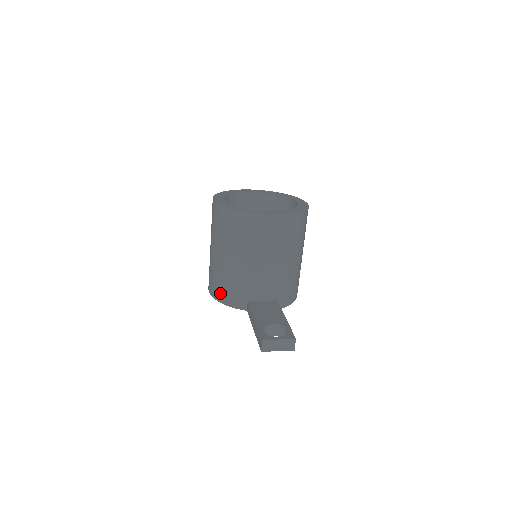
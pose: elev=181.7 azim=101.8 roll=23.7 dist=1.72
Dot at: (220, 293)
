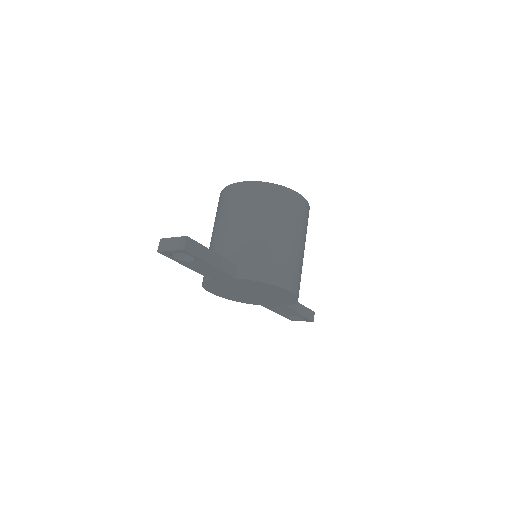
Dot at: occluded
